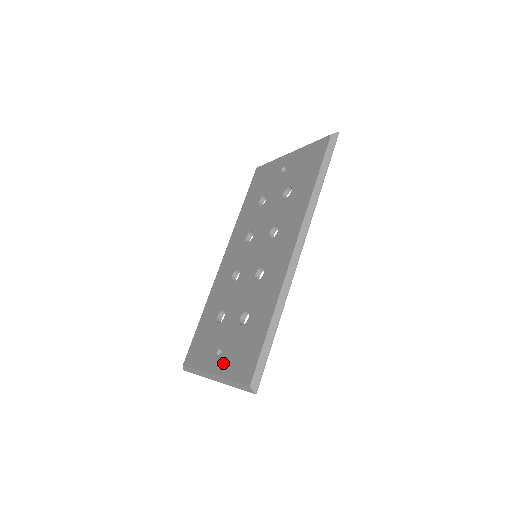
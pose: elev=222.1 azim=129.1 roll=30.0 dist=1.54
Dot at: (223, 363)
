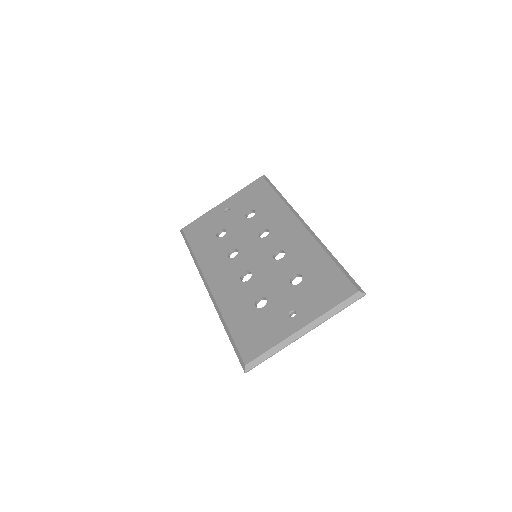
Dot at: (308, 312)
